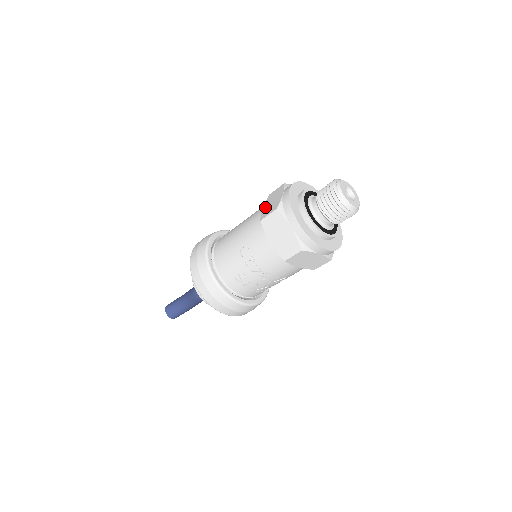
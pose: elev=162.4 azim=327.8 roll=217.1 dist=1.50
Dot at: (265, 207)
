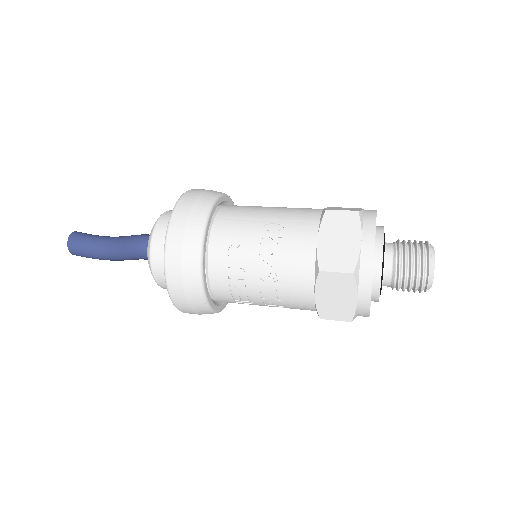
Dot at: occluded
